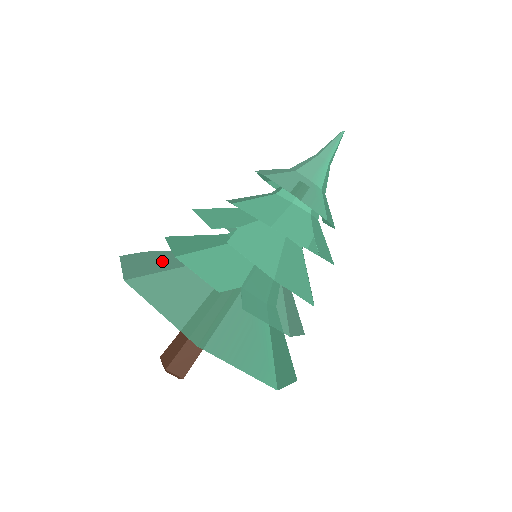
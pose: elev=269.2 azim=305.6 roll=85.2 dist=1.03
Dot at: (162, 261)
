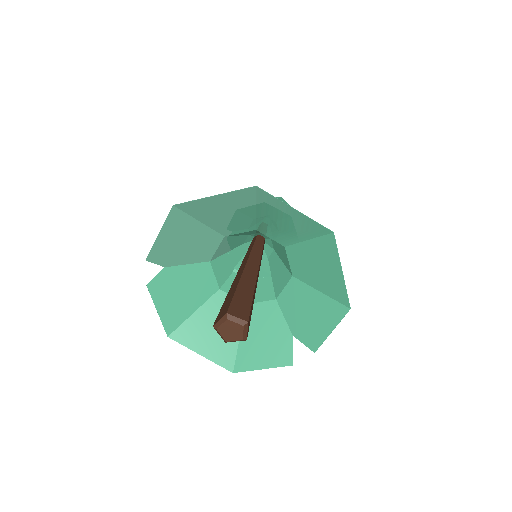
Dot at: (188, 241)
